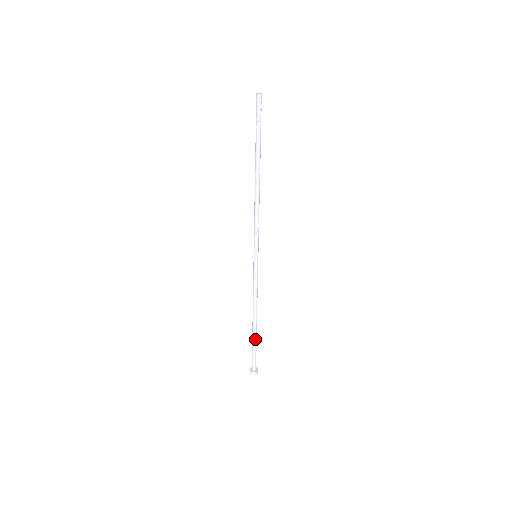
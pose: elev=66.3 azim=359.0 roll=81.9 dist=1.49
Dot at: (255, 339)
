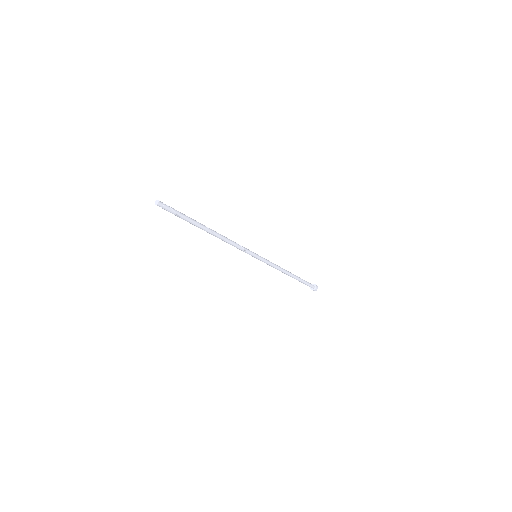
Dot at: (300, 279)
